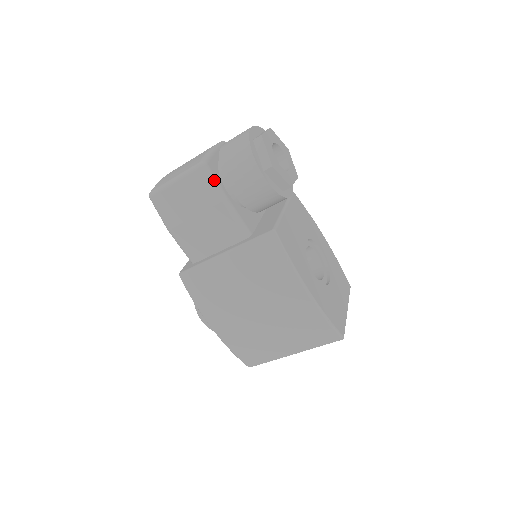
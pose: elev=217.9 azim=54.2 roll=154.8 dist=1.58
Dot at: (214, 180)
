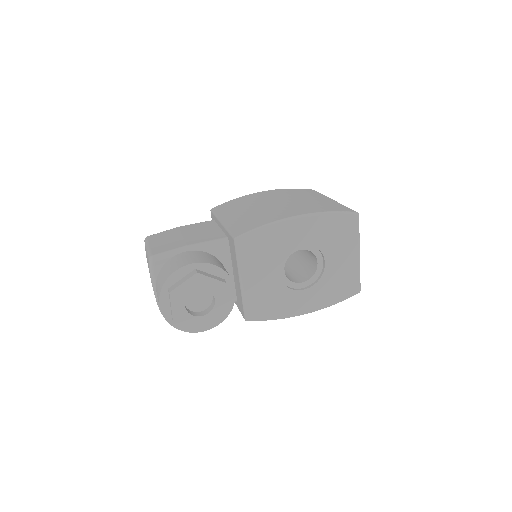
Dot at: occluded
